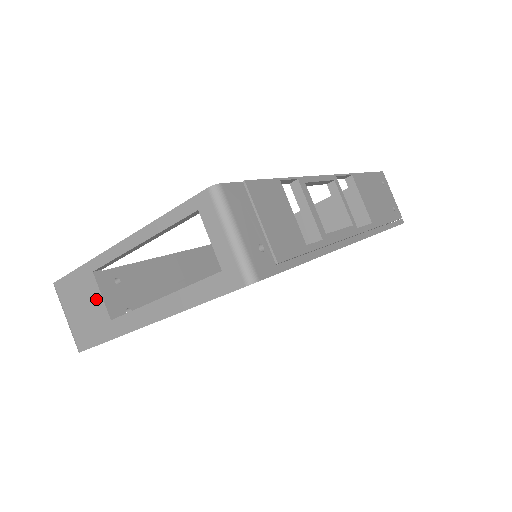
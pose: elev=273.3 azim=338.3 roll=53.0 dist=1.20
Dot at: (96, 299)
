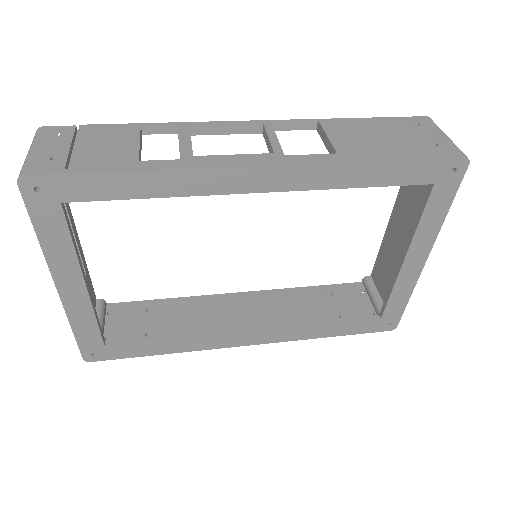
Dot at: occluded
